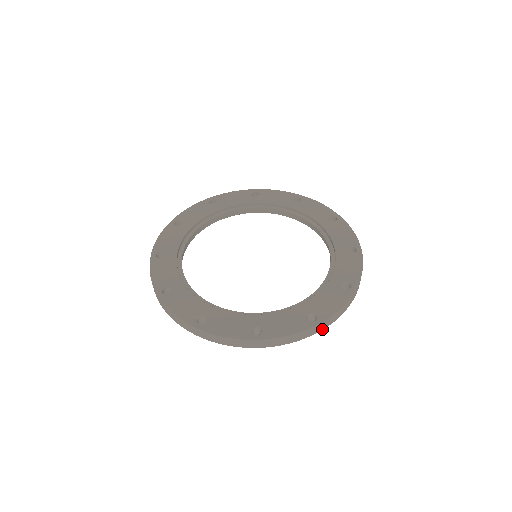
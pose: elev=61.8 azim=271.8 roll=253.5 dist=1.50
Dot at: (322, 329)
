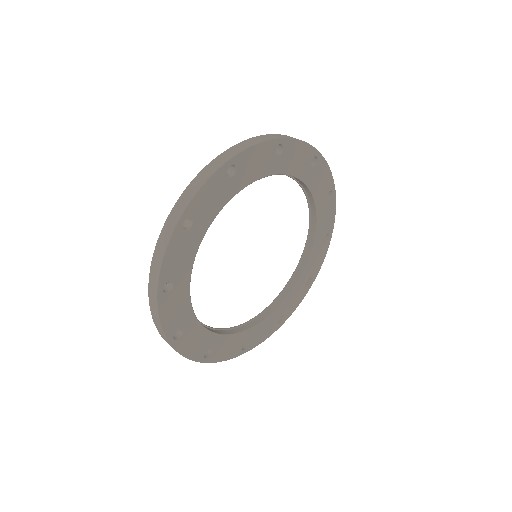
Dot at: (232, 157)
